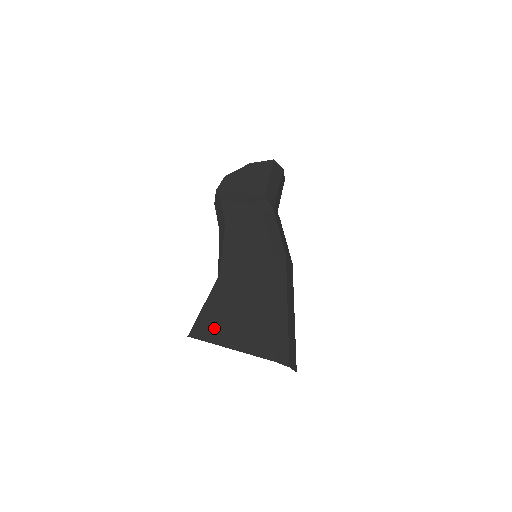
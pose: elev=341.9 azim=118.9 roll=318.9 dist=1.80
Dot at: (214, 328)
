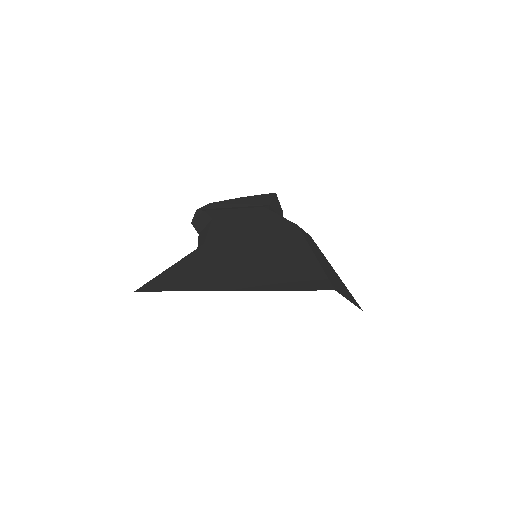
Dot at: (194, 278)
